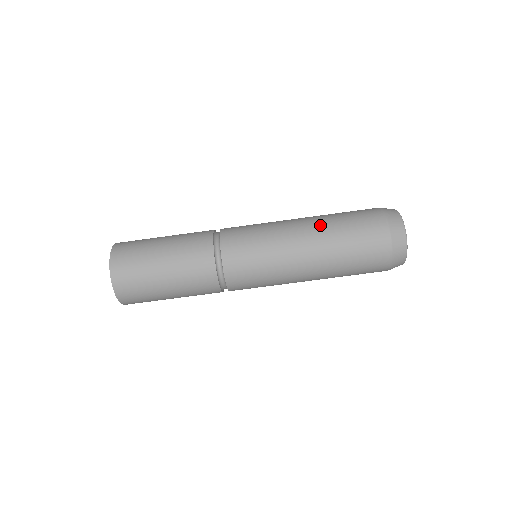
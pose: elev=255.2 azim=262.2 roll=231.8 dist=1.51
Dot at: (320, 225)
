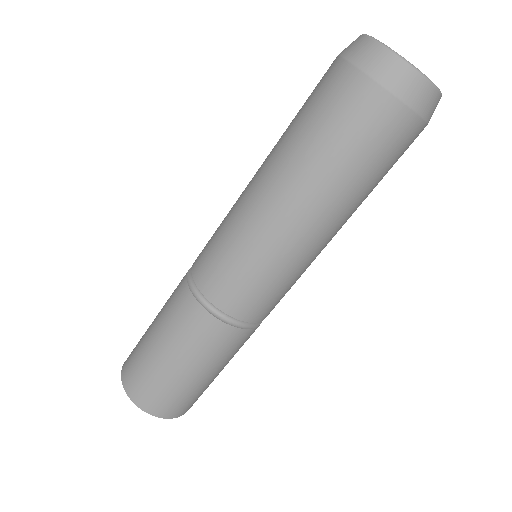
Dot at: (285, 167)
